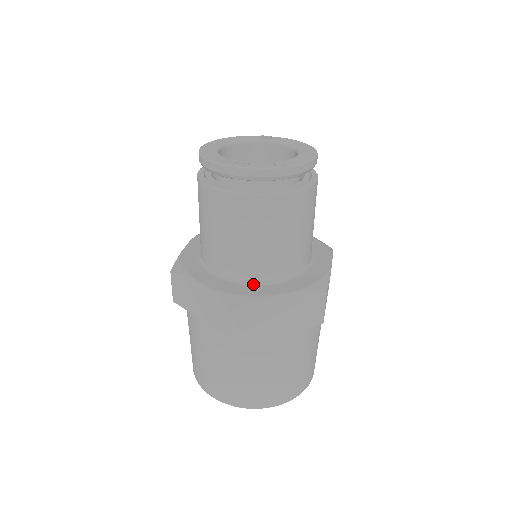
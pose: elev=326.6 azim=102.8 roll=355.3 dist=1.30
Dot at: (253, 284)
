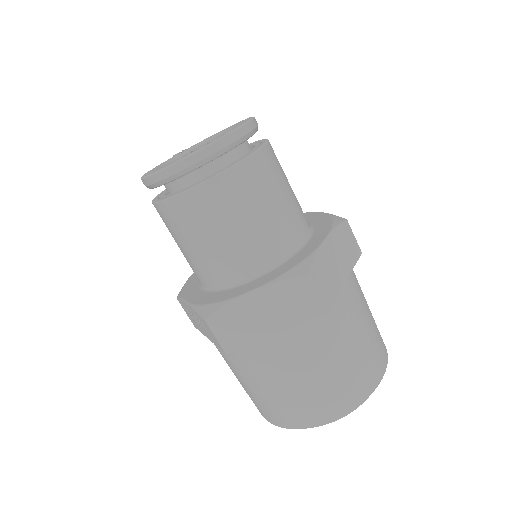
Dot at: (294, 254)
